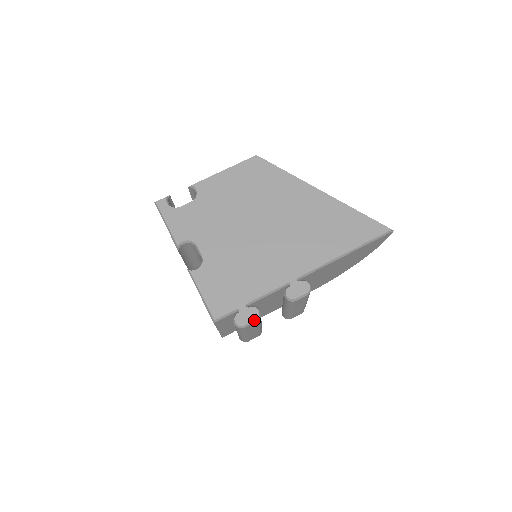
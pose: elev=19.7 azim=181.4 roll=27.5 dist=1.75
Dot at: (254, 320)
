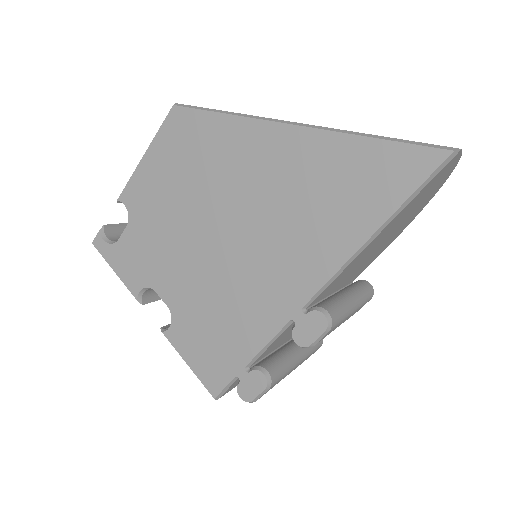
Dot at: (263, 390)
